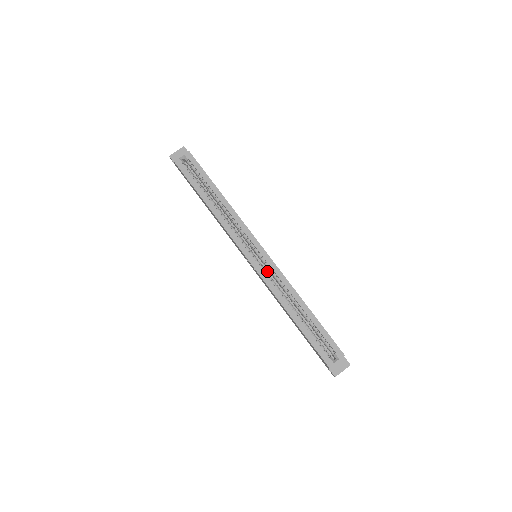
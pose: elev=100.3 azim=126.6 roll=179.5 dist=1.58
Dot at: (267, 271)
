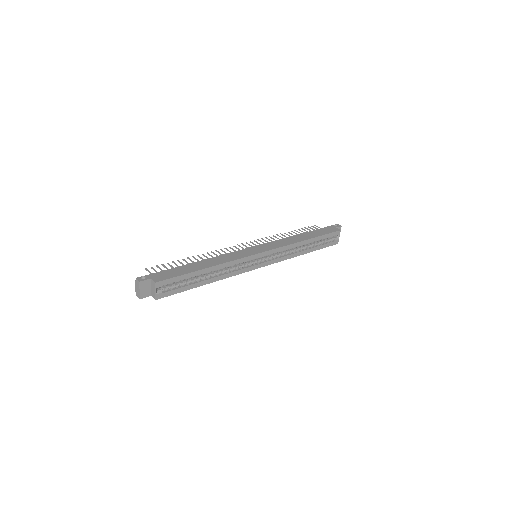
Dot at: occluded
